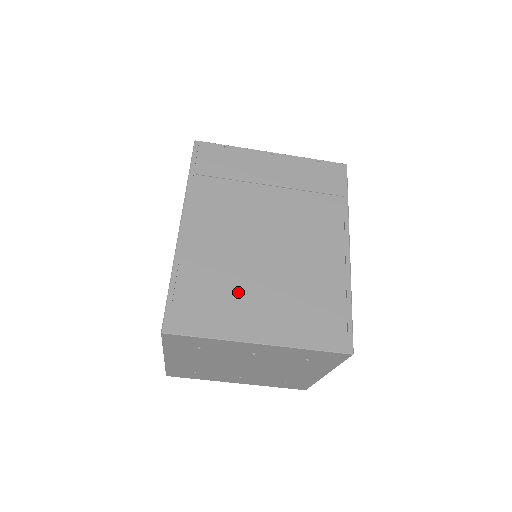
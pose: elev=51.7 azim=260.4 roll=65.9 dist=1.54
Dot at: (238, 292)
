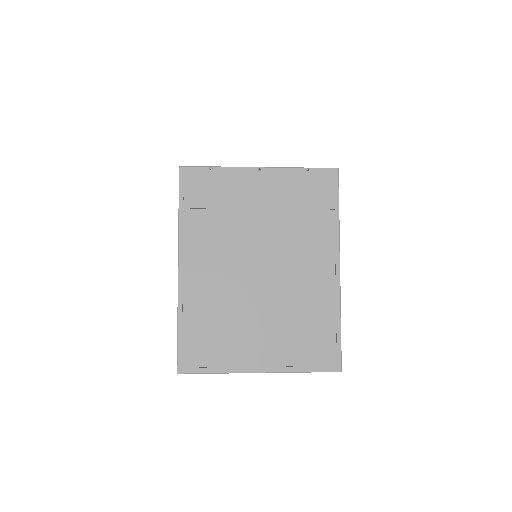
Dot at: (238, 328)
